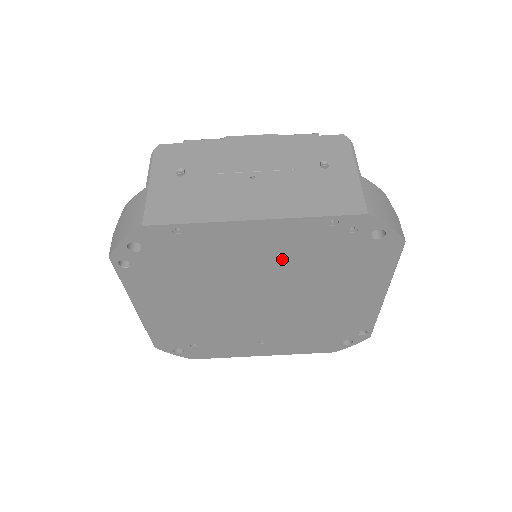
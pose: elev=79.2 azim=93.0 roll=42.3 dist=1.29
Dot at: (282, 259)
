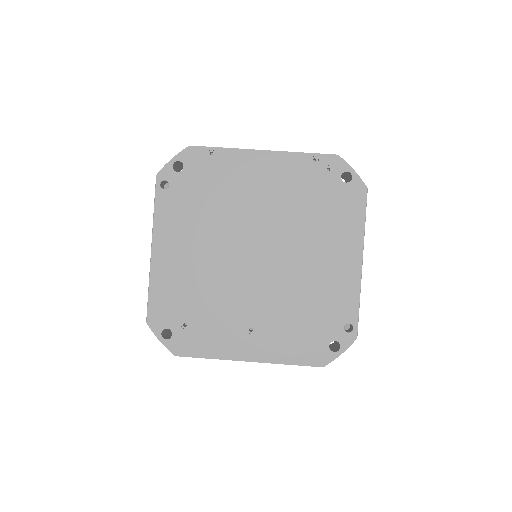
Dot at: (278, 196)
